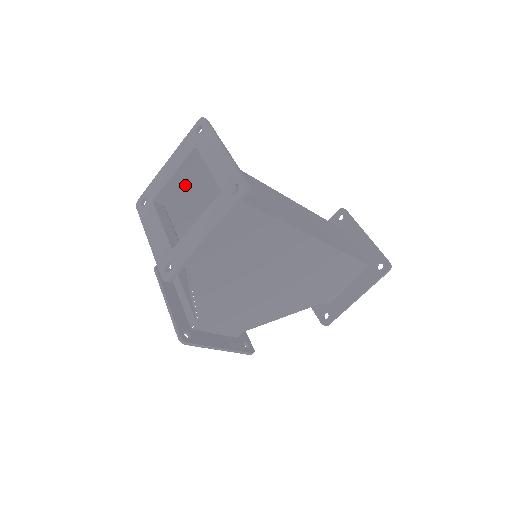
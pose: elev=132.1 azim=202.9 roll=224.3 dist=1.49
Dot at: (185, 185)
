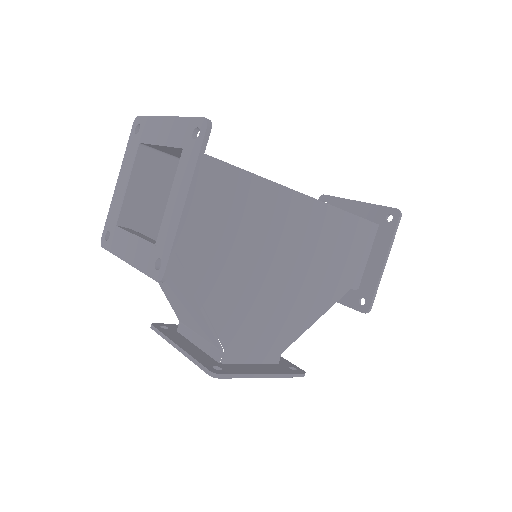
Dot at: (146, 196)
